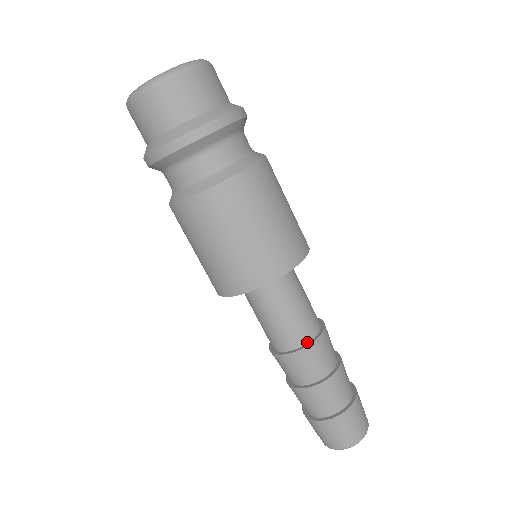
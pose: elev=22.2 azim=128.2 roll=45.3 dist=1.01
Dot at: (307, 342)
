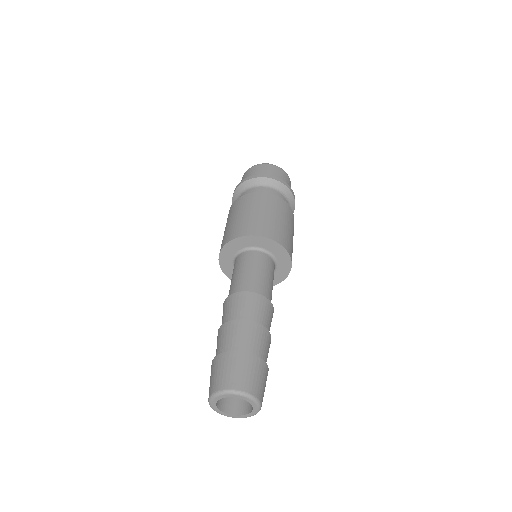
Dot at: (247, 293)
